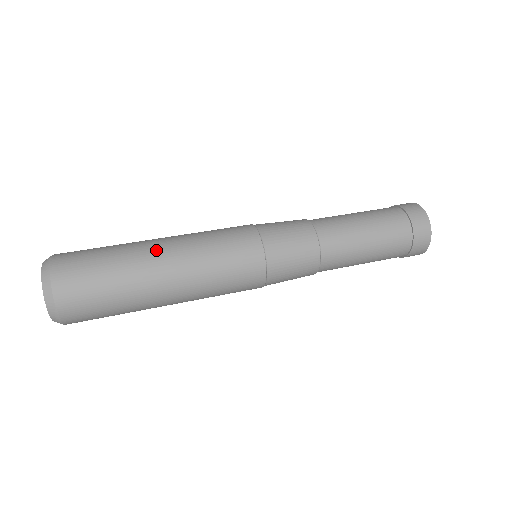
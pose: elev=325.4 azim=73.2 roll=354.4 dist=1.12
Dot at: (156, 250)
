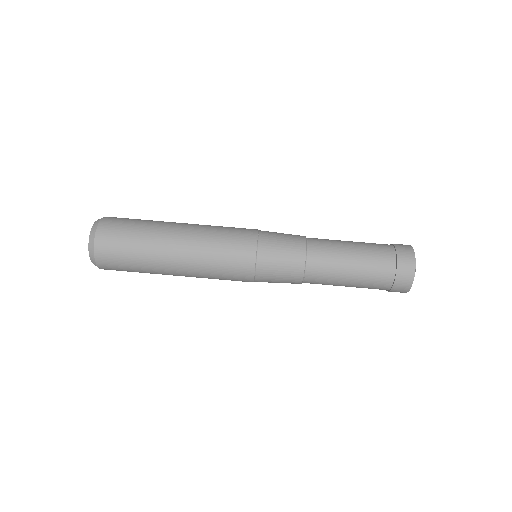
Dot at: (171, 257)
